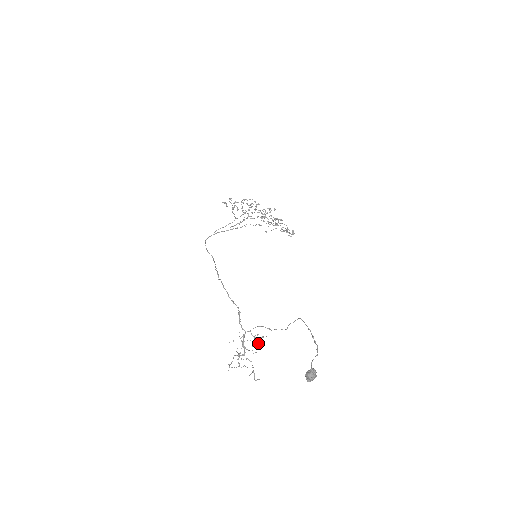
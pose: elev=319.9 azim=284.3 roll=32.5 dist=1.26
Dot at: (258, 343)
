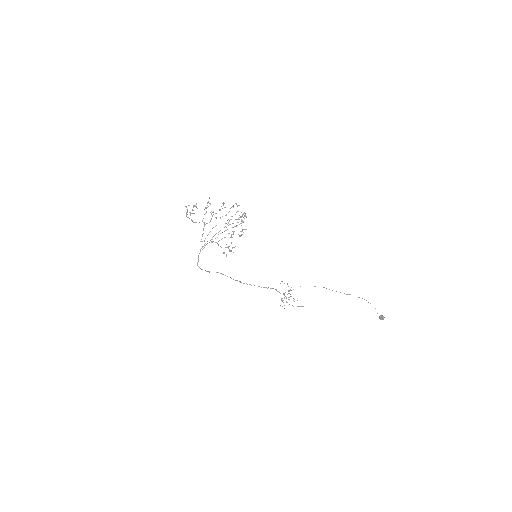
Dot at: occluded
